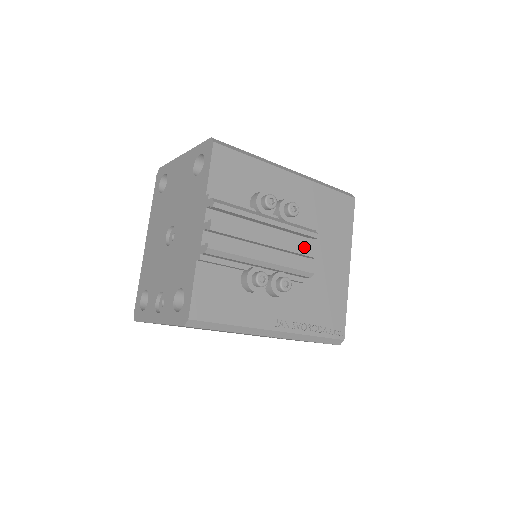
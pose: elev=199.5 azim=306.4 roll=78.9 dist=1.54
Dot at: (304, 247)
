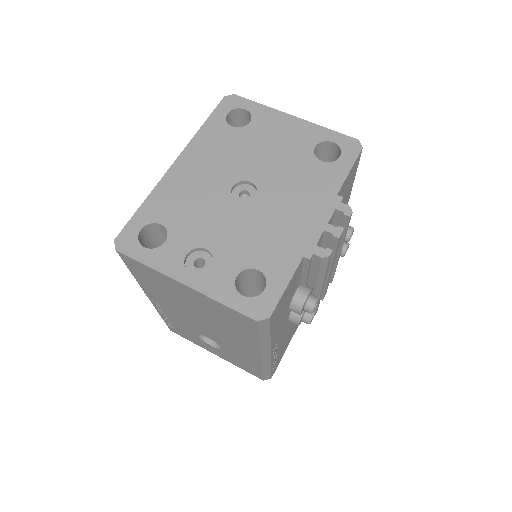
Dot at: occluded
